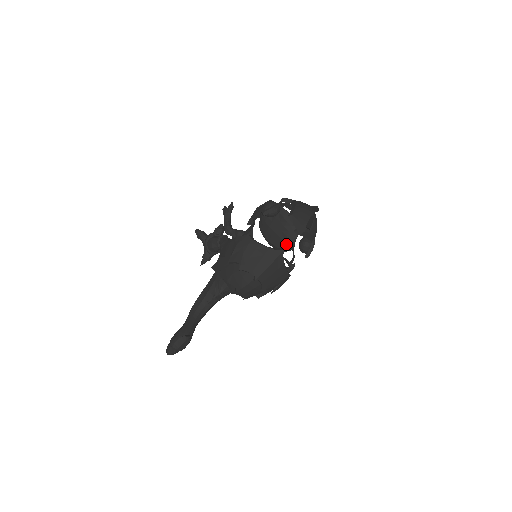
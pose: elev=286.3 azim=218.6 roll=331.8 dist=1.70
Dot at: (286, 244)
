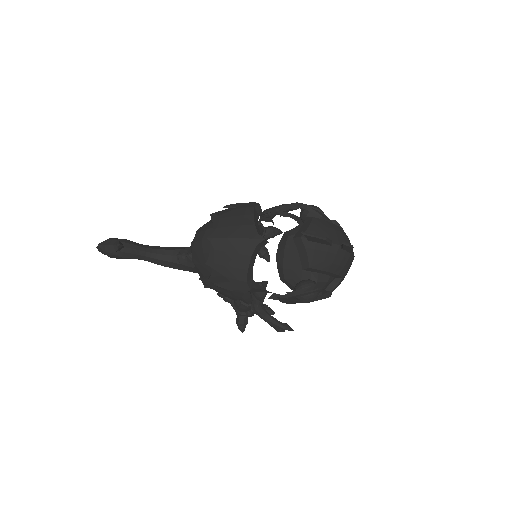
Dot at: occluded
